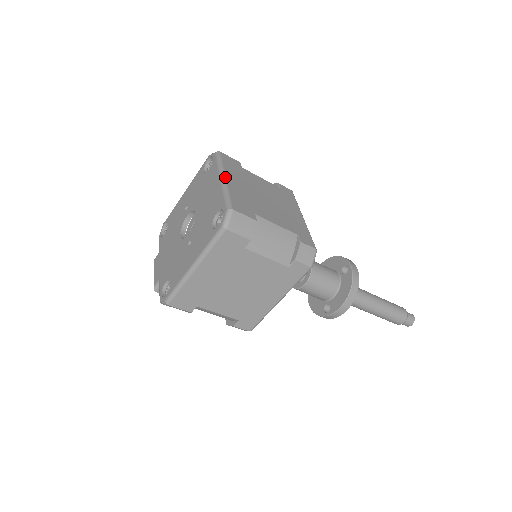
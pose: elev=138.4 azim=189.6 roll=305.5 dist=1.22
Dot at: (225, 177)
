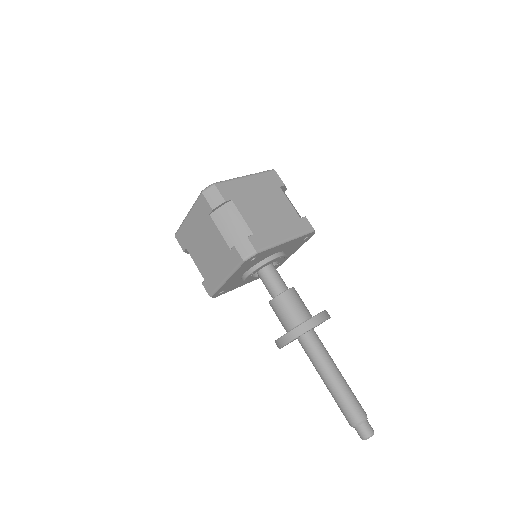
Dot at: (247, 176)
